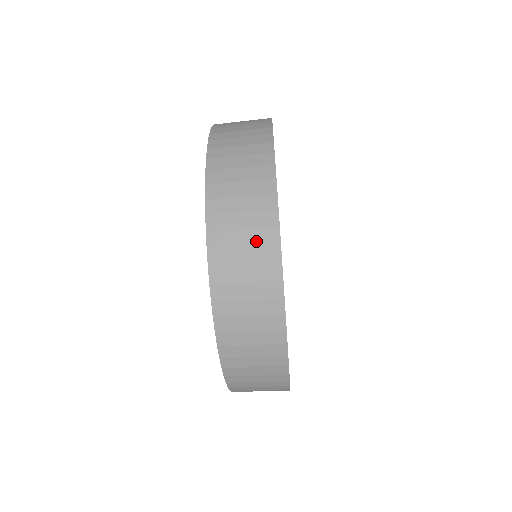
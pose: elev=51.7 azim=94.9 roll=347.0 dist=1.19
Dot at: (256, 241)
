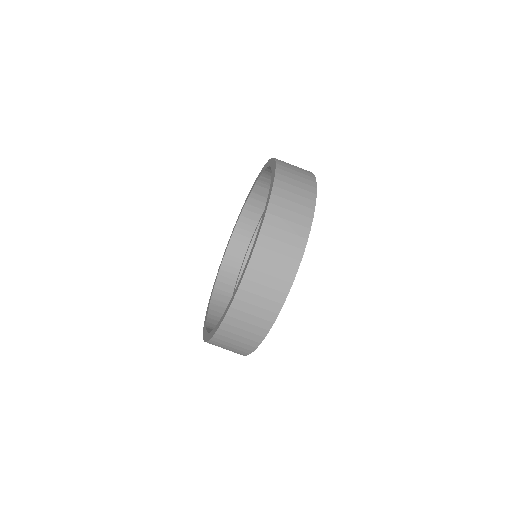
Dot at: (291, 241)
